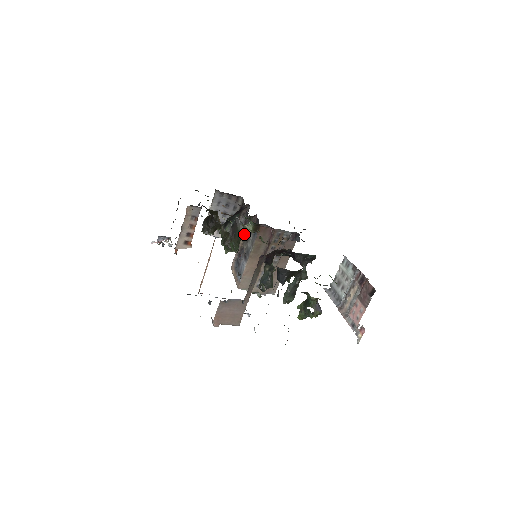
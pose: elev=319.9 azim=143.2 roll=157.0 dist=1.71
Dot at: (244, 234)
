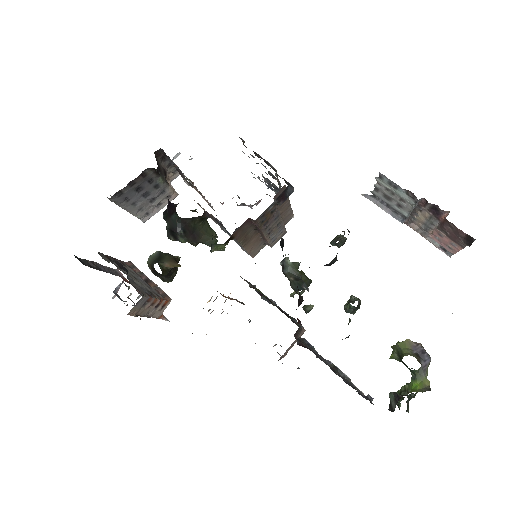
Dot at: (205, 219)
